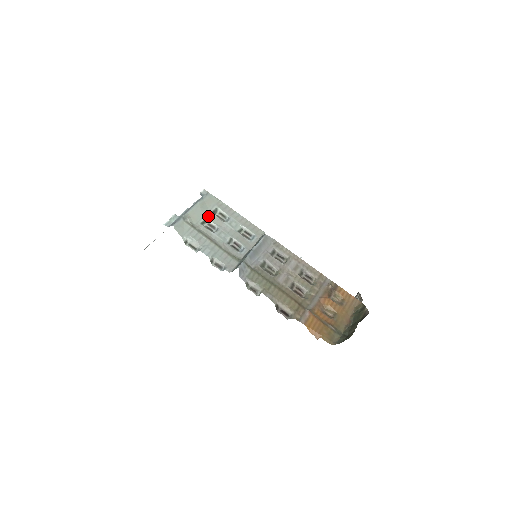
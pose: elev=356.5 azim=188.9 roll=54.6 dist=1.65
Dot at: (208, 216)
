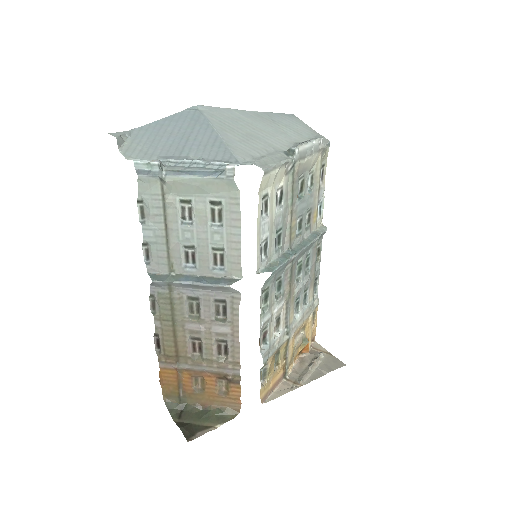
Dot at: (199, 201)
